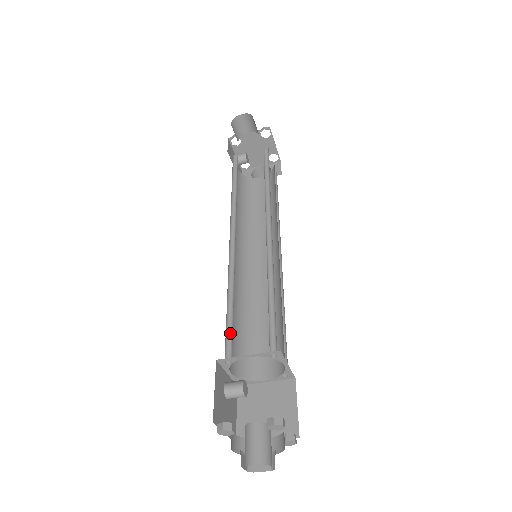
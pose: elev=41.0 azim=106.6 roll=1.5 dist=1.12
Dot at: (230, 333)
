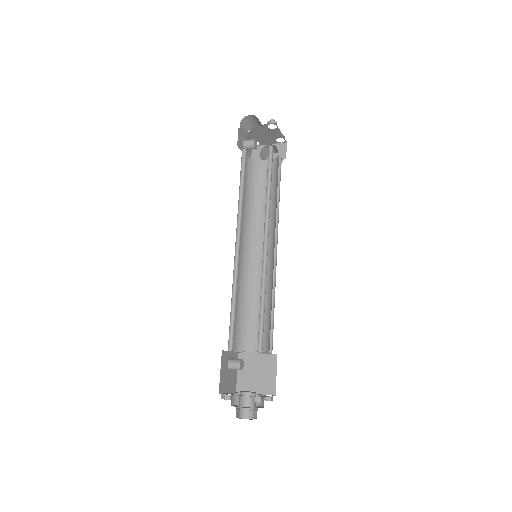
Dot at: (233, 327)
